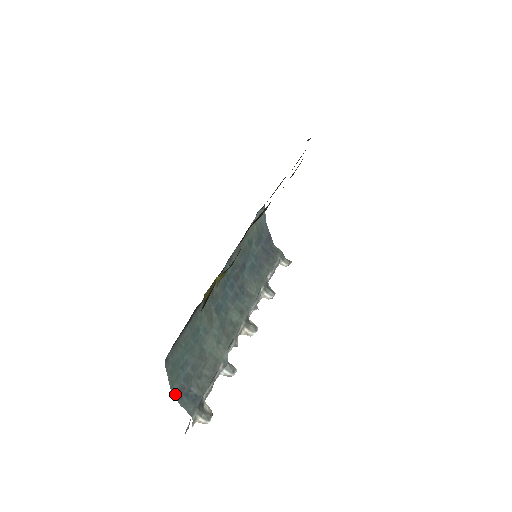
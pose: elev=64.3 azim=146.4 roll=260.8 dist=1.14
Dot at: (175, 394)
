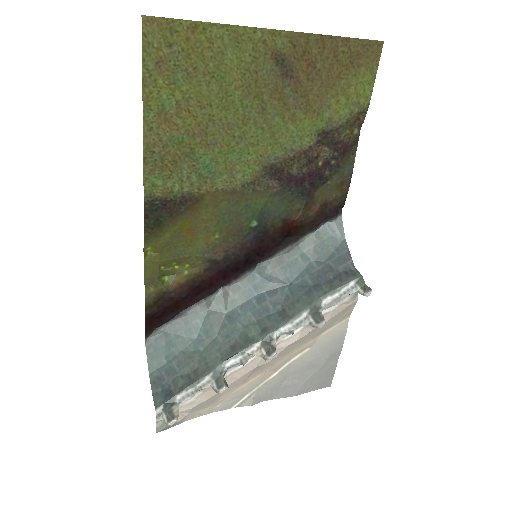
Dot at: (152, 380)
